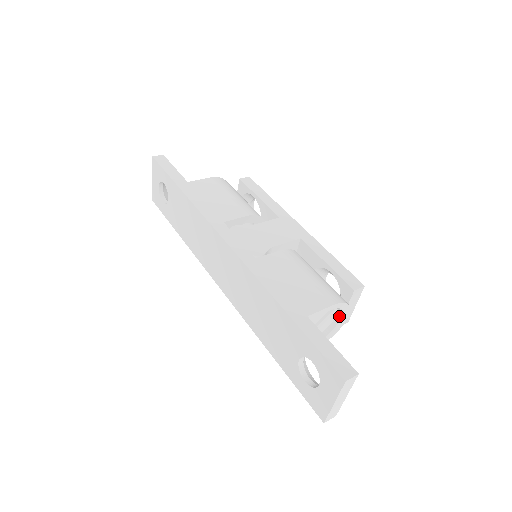
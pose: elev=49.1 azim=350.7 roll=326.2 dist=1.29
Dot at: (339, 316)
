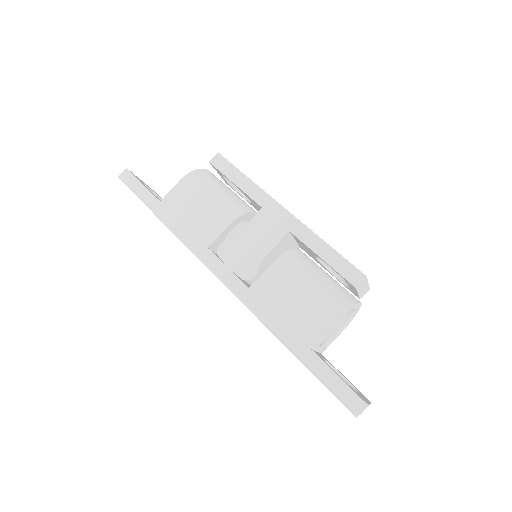
Dot at: occluded
